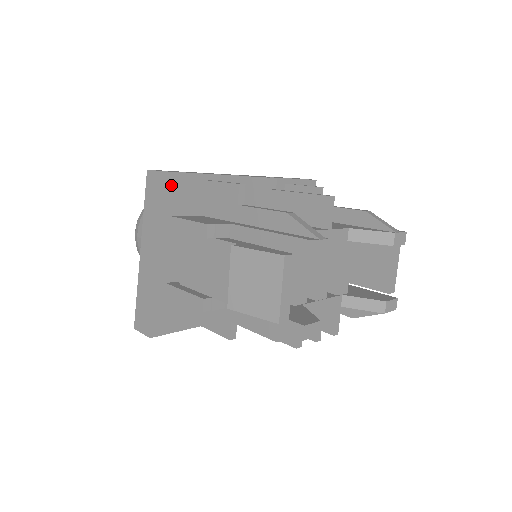
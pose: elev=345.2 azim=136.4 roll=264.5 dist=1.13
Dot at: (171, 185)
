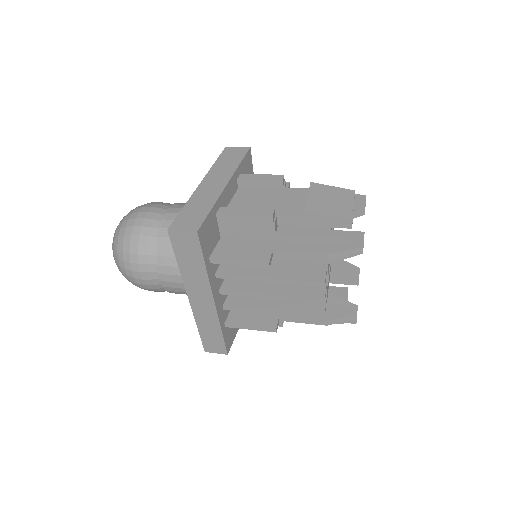
Dot at: (248, 157)
